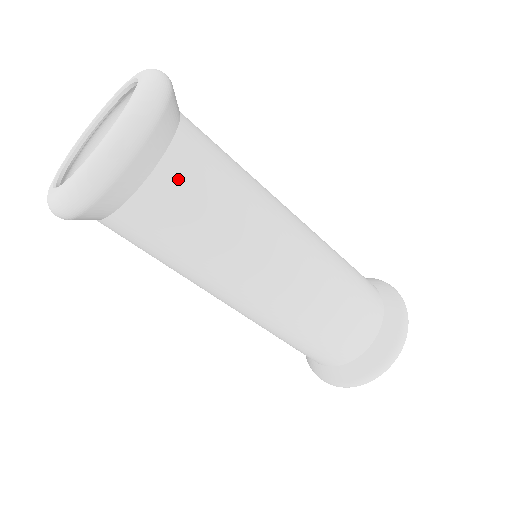
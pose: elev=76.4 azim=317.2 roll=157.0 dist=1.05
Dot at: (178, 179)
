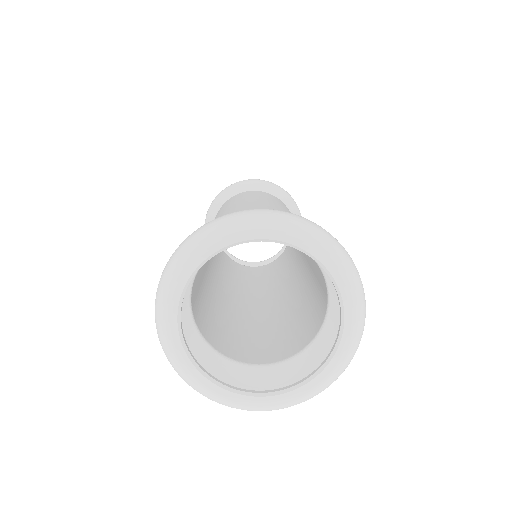
Dot at: occluded
